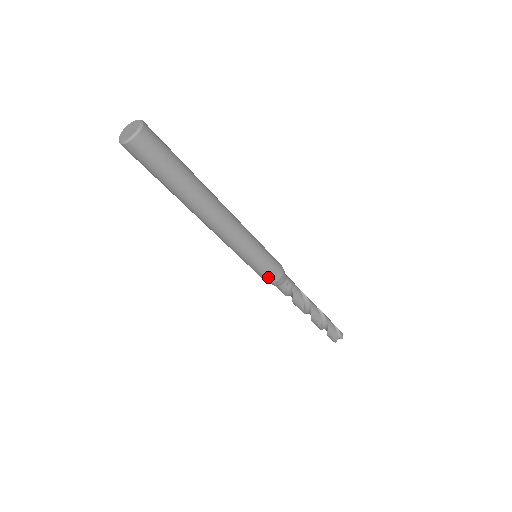
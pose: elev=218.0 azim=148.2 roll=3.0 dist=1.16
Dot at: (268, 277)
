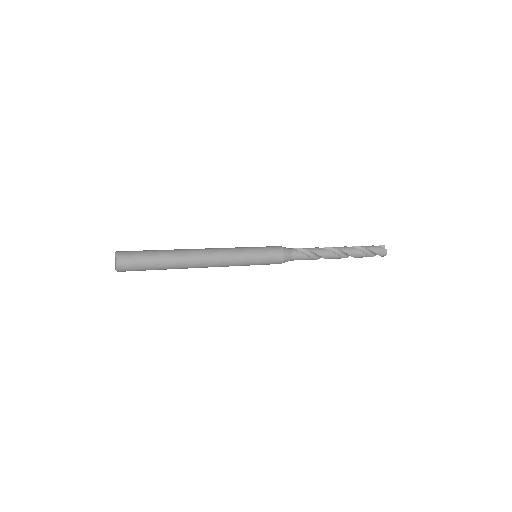
Dot at: occluded
